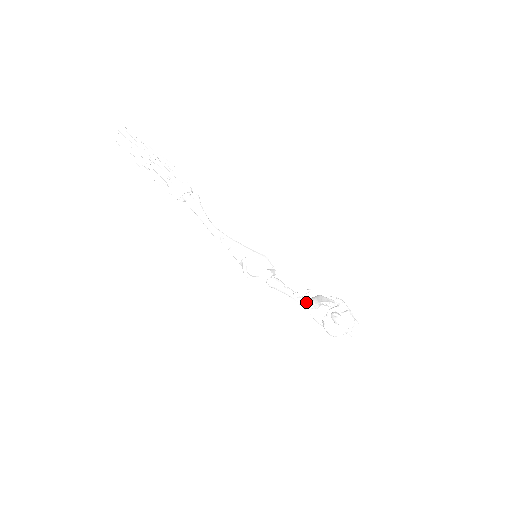
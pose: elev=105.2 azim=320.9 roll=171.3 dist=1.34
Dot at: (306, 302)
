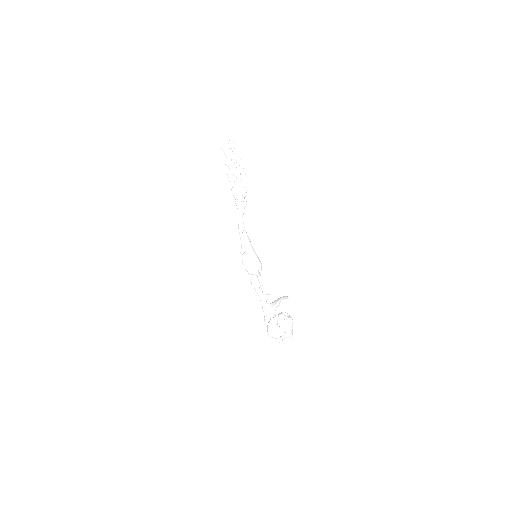
Dot at: (267, 304)
